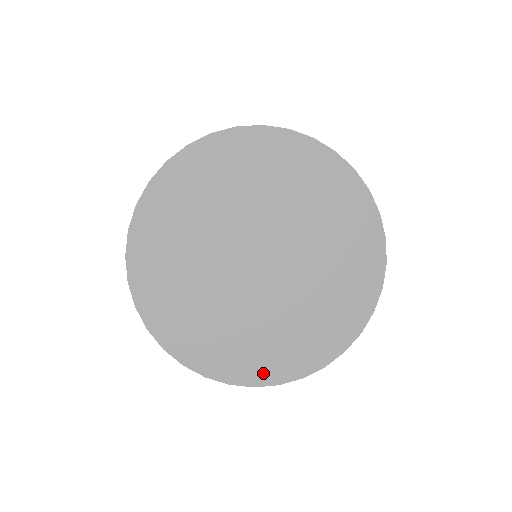
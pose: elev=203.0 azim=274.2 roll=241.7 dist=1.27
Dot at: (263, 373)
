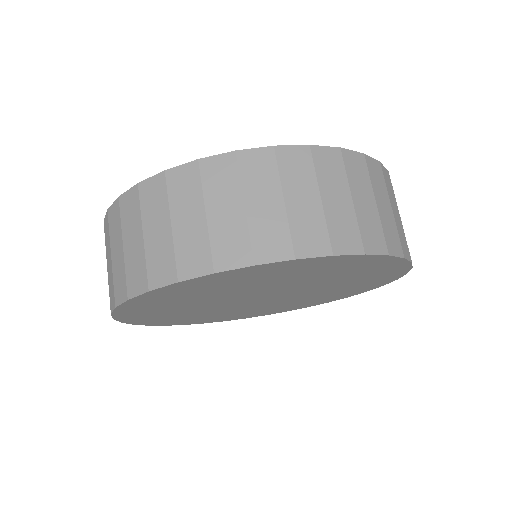
Dot at: (217, 320)
